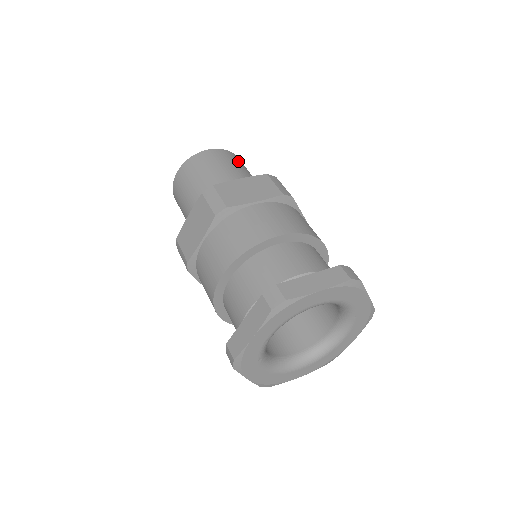
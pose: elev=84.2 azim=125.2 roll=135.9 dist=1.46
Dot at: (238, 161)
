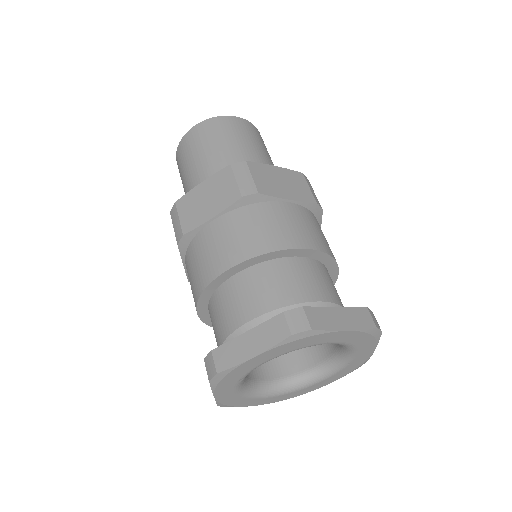
Dot at: (264, 144)
